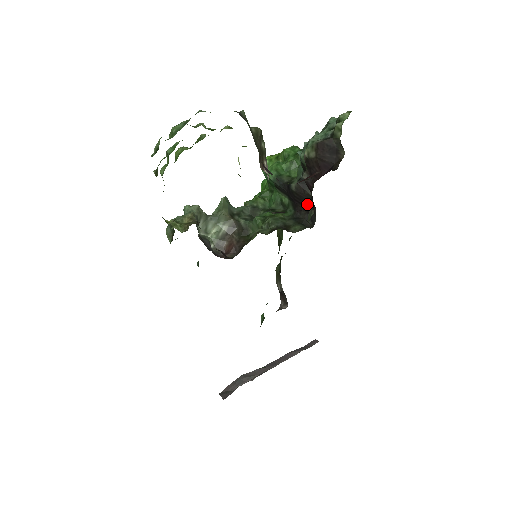
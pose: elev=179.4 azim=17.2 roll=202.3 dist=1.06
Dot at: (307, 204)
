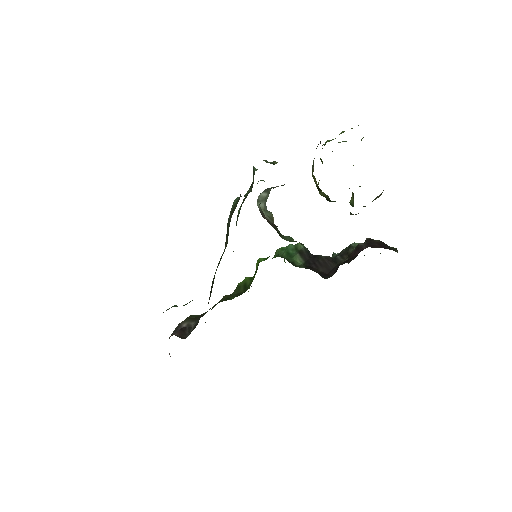
Dot at: (325, 270)
